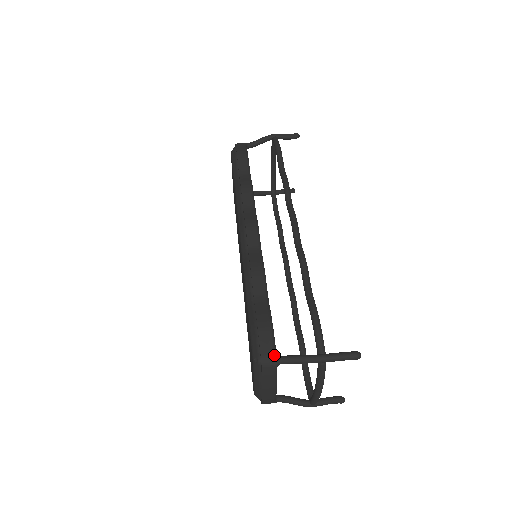
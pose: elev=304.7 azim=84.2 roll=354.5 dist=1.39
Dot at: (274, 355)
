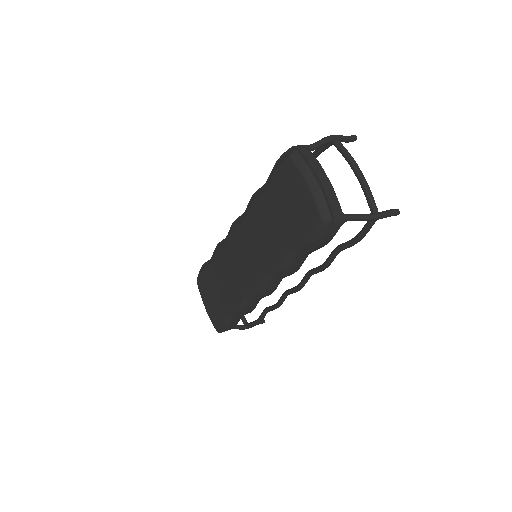
Dot at: occluded
